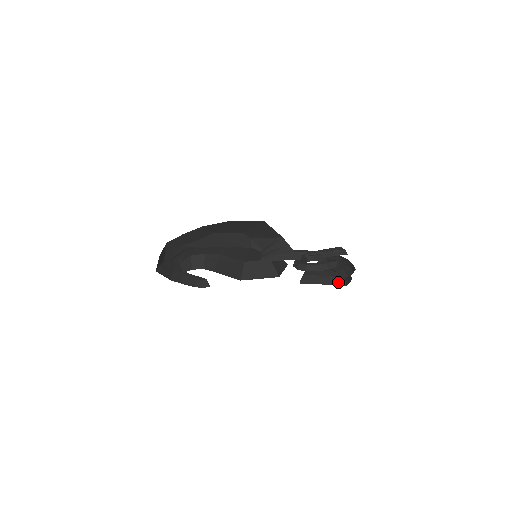
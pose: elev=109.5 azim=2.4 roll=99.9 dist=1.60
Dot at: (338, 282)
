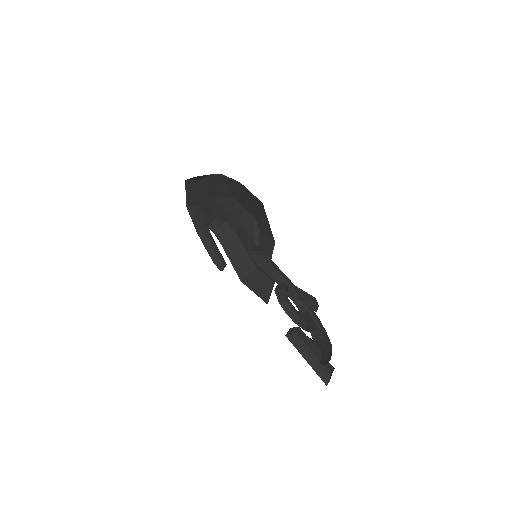
Dot at: (322, 374)
